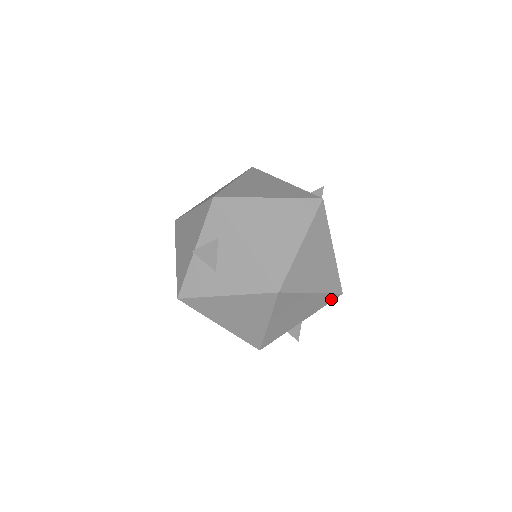
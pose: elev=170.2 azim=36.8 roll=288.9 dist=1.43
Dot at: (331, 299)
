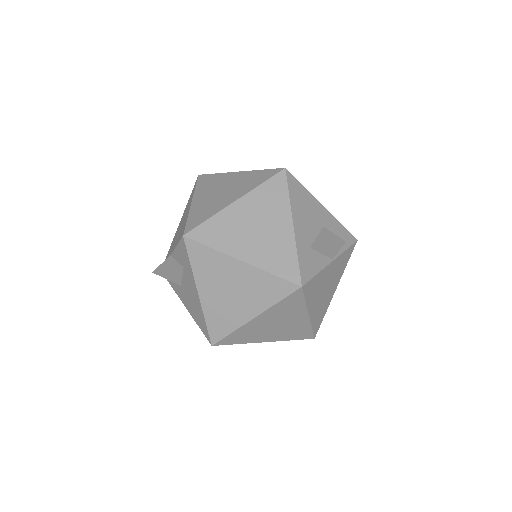
Dot at: occluded
